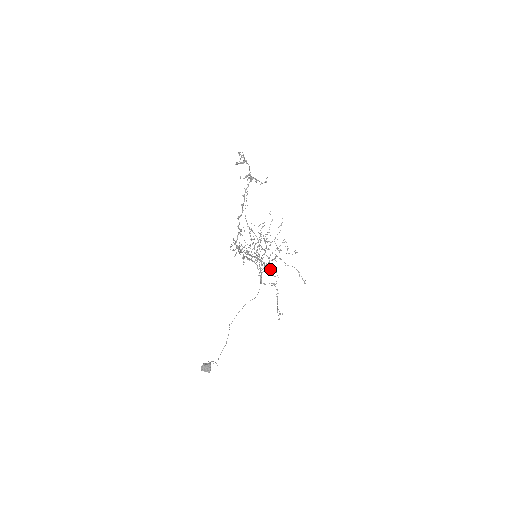
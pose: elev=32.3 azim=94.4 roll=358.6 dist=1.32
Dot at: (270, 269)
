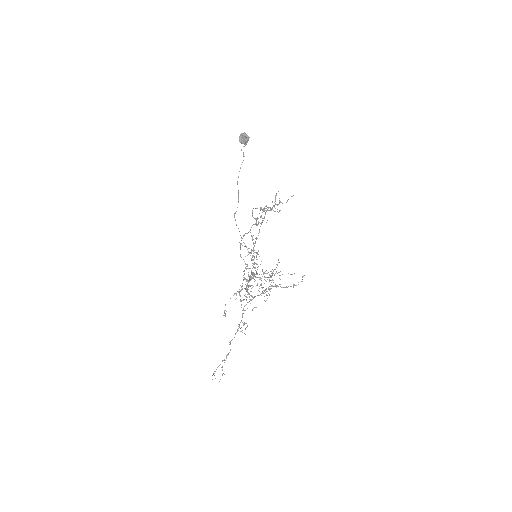
Dot at: occluded
